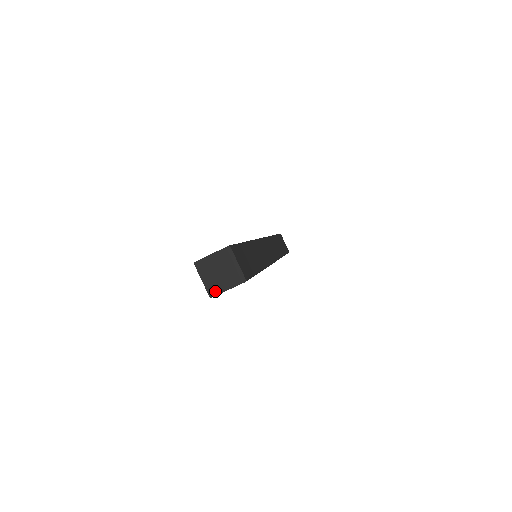
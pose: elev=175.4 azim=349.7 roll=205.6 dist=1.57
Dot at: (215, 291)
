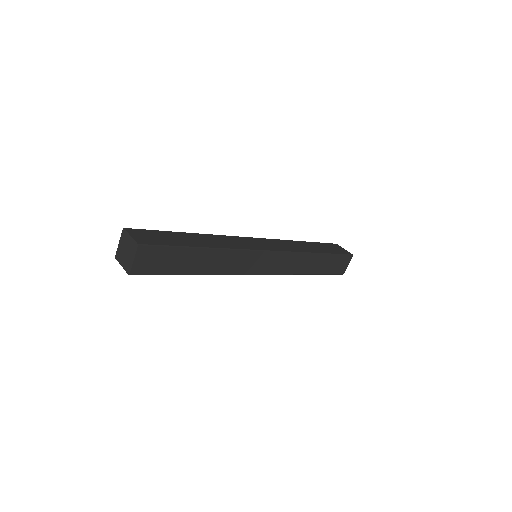
Dot at: (118, 258)
